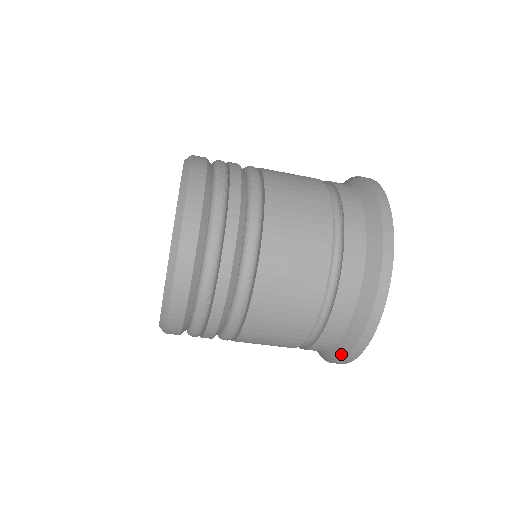
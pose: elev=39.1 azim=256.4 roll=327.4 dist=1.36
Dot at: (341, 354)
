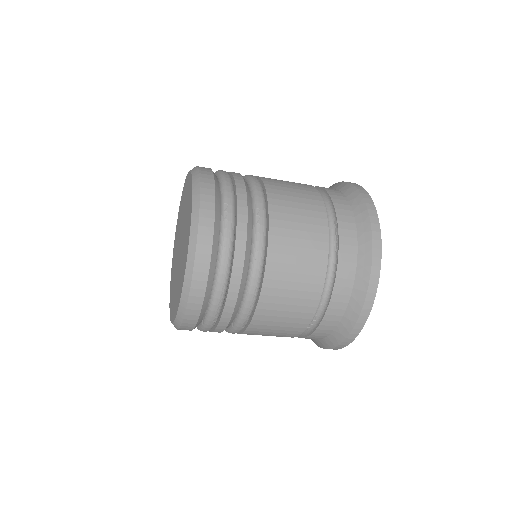
Dot at: (323, 346)
